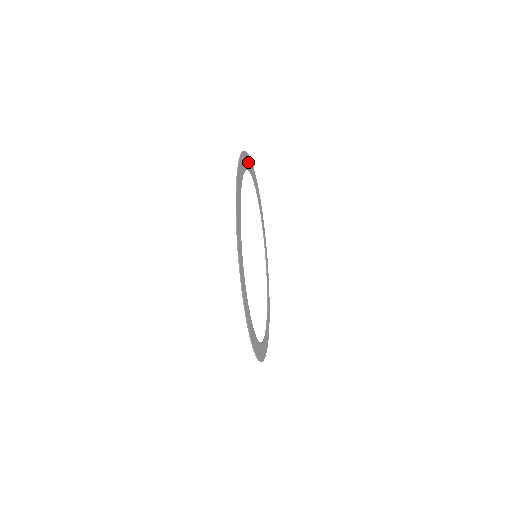
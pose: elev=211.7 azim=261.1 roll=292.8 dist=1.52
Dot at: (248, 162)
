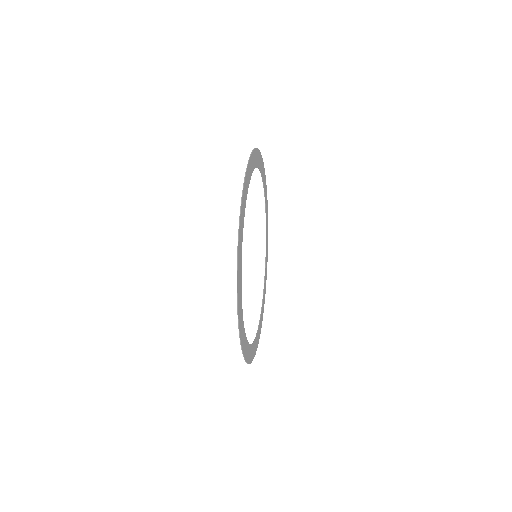
Dot at: (239, 270)
